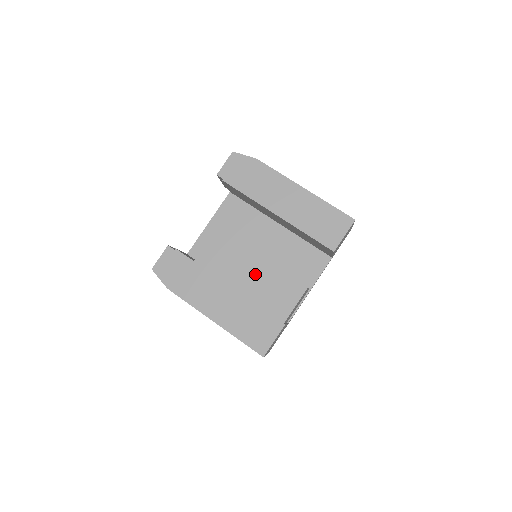
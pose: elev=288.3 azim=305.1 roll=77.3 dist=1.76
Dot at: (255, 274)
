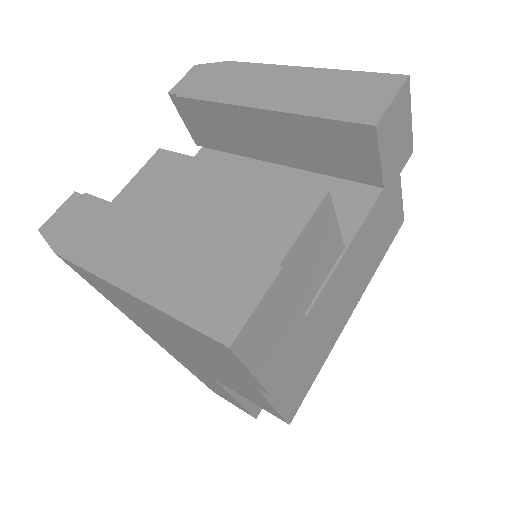
Dot at: (218, 195)
